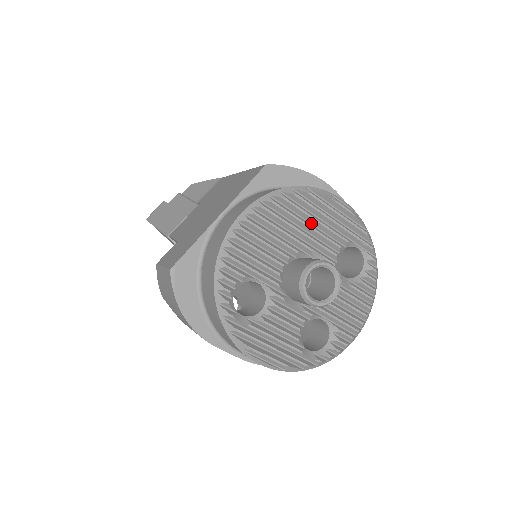
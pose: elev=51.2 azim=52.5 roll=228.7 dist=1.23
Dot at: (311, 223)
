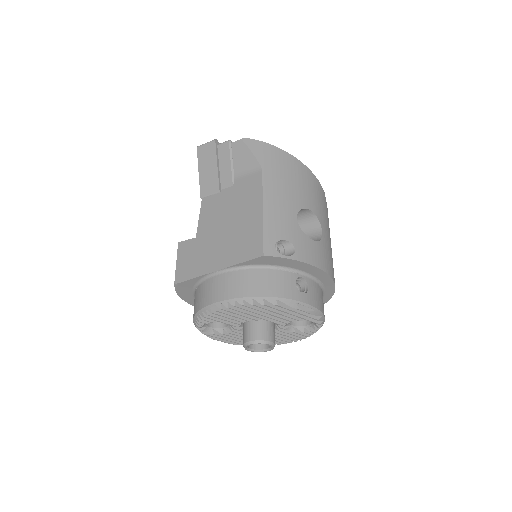
Dot at: occluded
